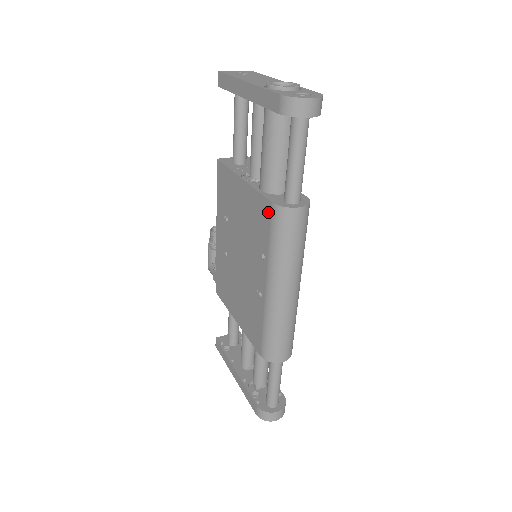
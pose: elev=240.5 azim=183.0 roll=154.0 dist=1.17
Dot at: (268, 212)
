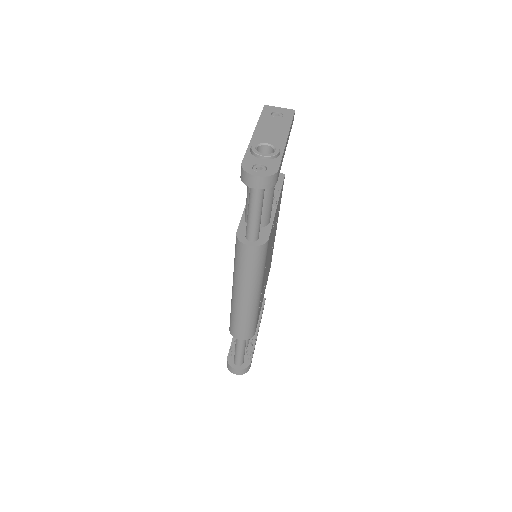
Dot at: occluded
